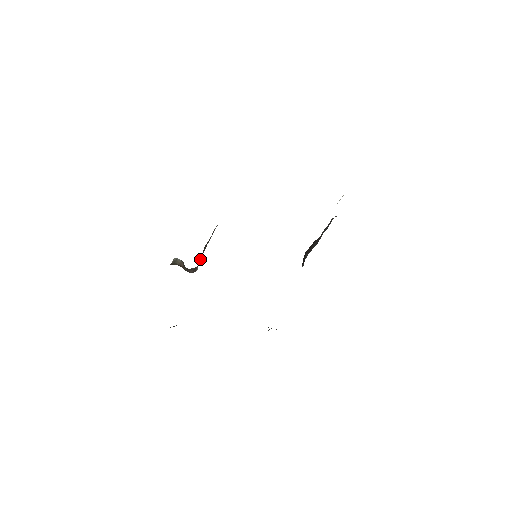
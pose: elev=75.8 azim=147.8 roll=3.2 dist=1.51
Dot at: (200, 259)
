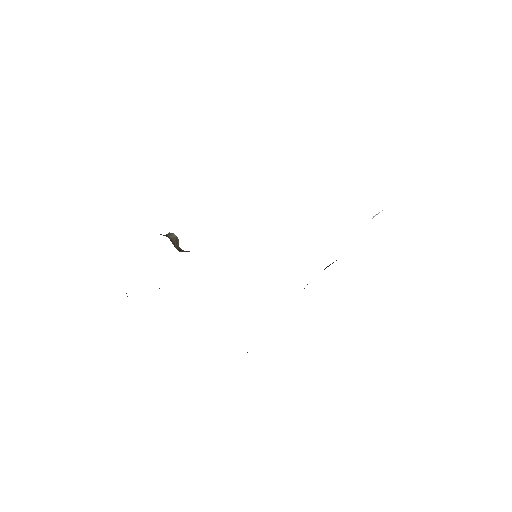
Dot at: occluded
